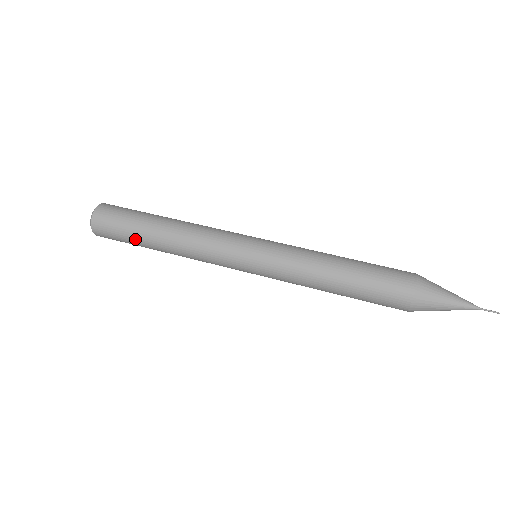
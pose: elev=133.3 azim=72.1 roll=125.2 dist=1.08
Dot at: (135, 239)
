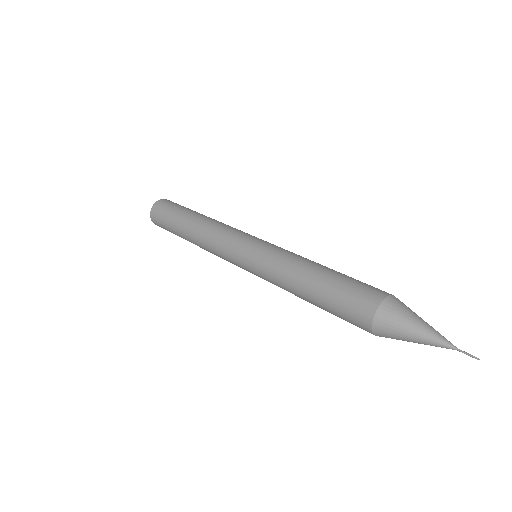
Dot at: (173, 226)
